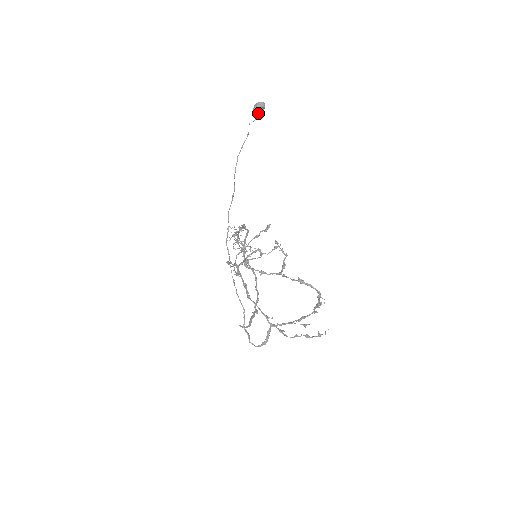
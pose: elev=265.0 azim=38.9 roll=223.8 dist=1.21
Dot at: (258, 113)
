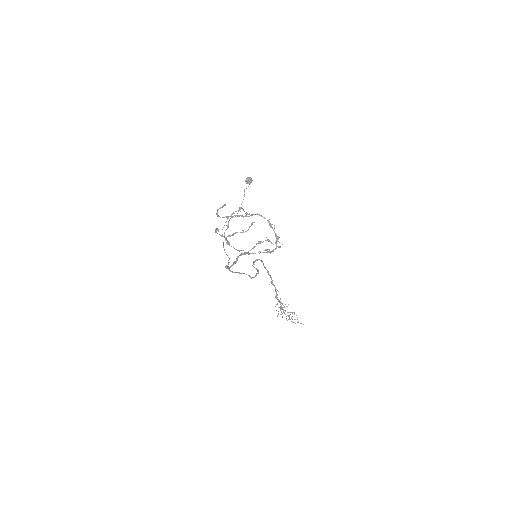
Dot at: (249, 184)
